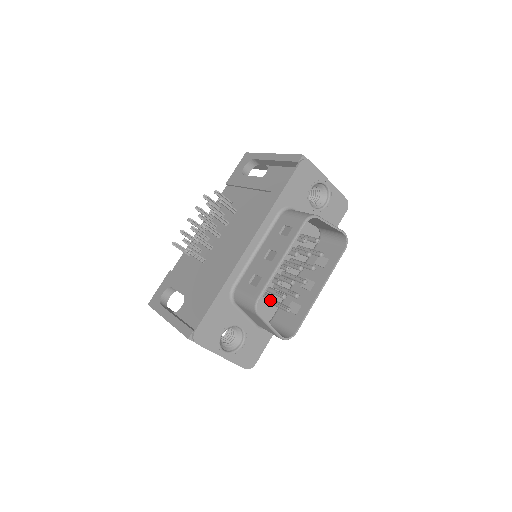
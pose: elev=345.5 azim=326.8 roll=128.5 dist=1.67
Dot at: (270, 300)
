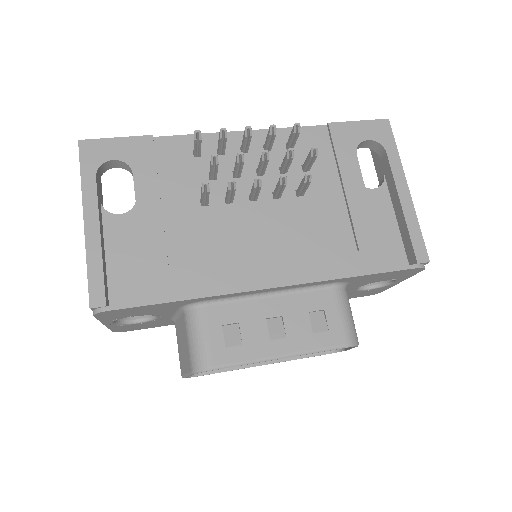
Dot at: occluded
